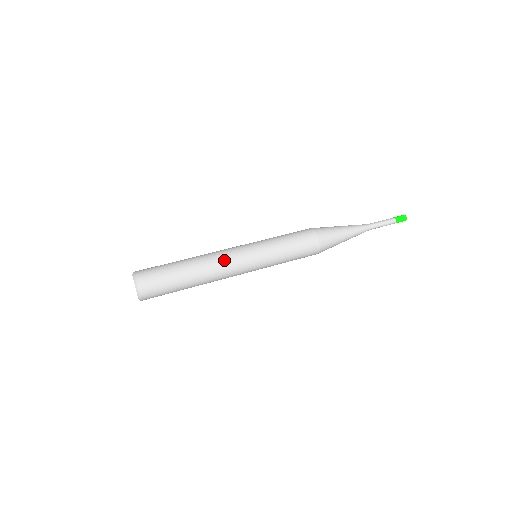
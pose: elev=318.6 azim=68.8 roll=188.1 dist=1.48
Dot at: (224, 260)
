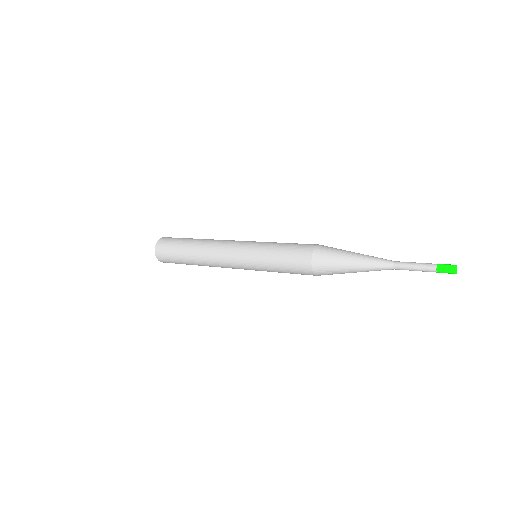
Dot at: (225, 240)
